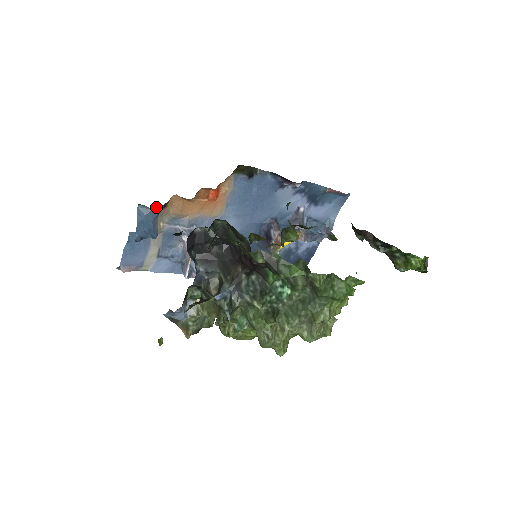
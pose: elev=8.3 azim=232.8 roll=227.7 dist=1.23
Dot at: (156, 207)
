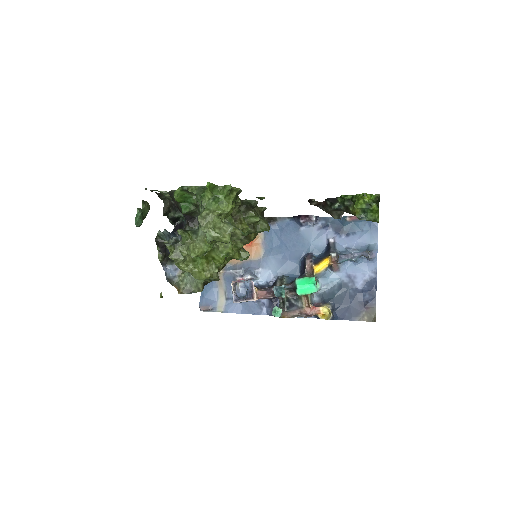
Dot at: occluded
